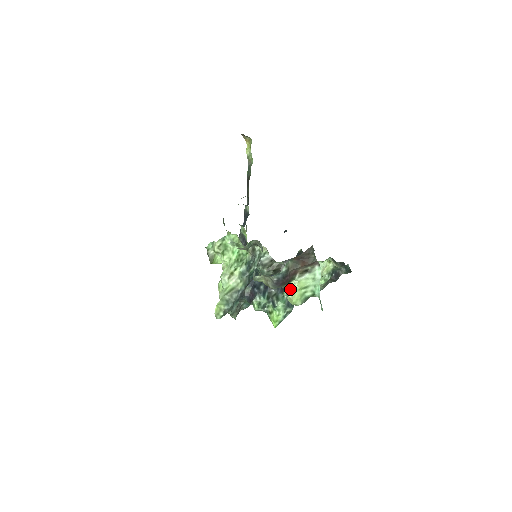
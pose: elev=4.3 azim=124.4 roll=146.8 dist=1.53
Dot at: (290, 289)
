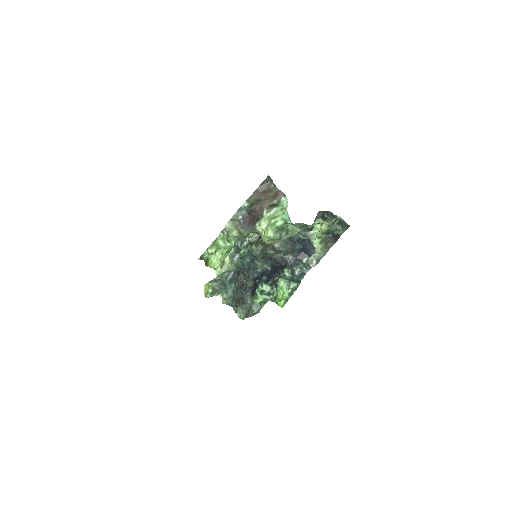
Dot at: (262, 227)
